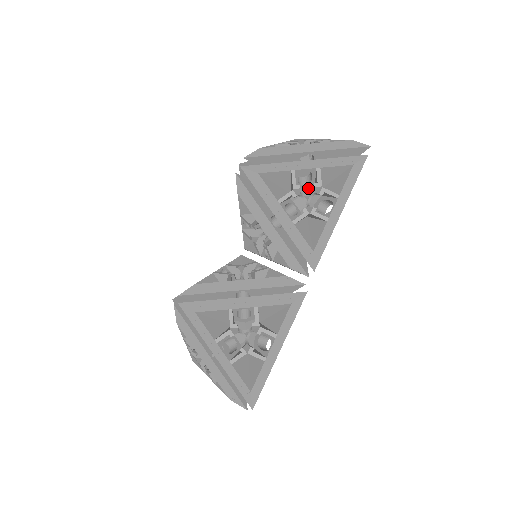
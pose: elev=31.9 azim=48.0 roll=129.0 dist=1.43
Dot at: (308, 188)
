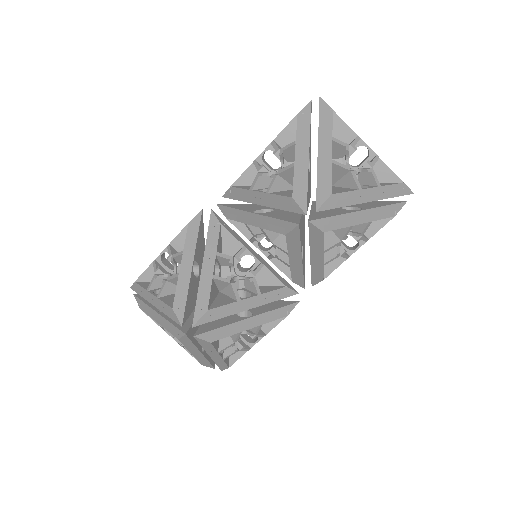
Dot at: occluded
